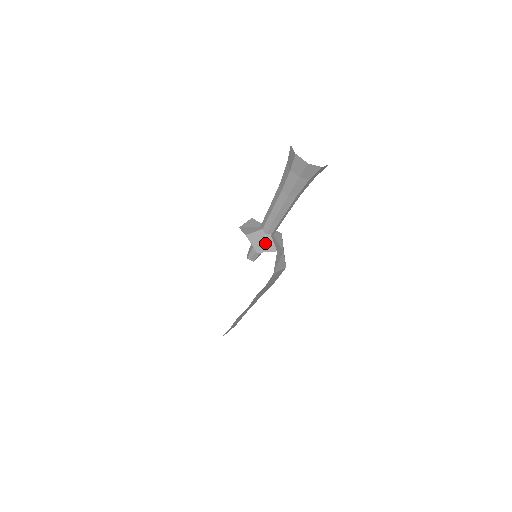
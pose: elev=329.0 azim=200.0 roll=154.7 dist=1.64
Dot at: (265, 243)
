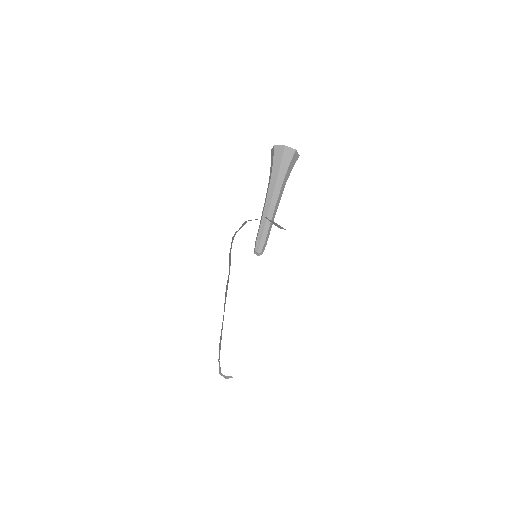
Dot at: (276, 225)
